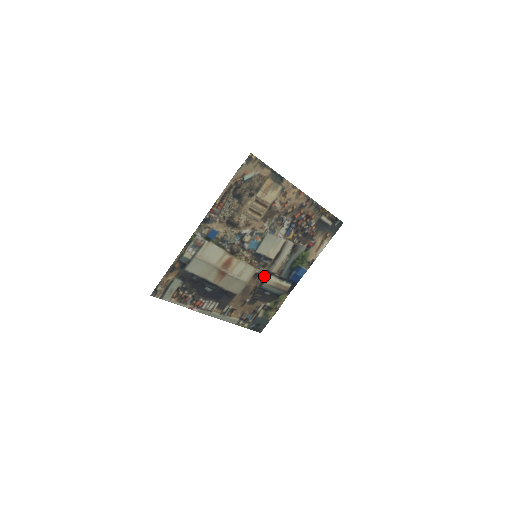
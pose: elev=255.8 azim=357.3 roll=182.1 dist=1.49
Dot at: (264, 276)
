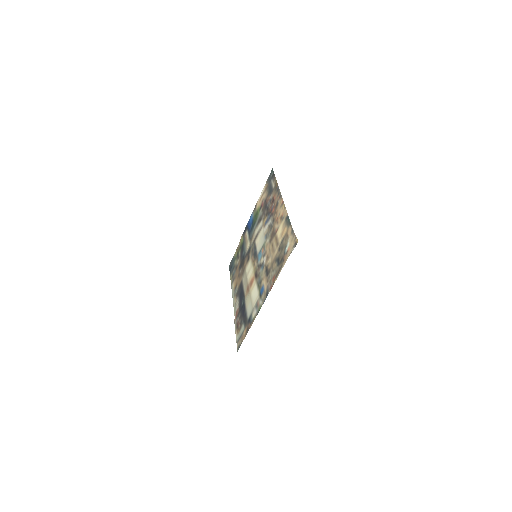
Dot at: (248, 252)
